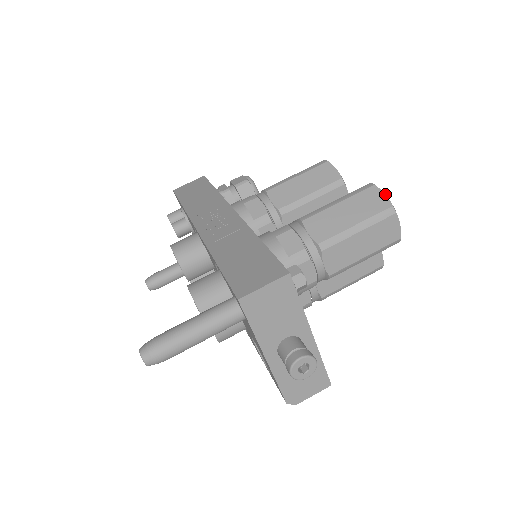
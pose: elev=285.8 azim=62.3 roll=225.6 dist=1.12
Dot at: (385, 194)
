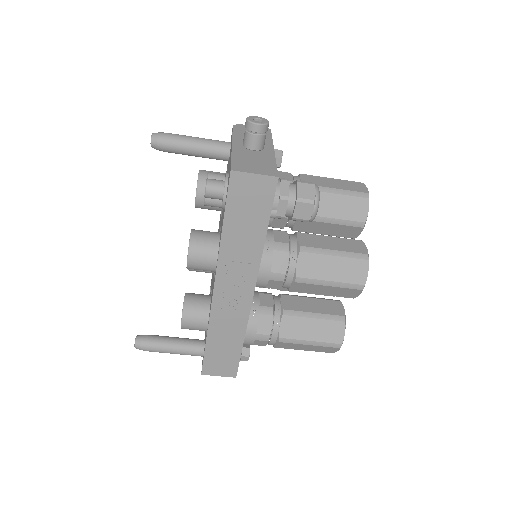
Dot at: occluded
